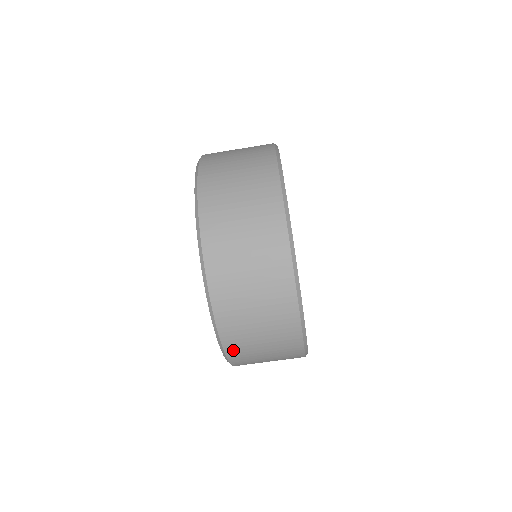
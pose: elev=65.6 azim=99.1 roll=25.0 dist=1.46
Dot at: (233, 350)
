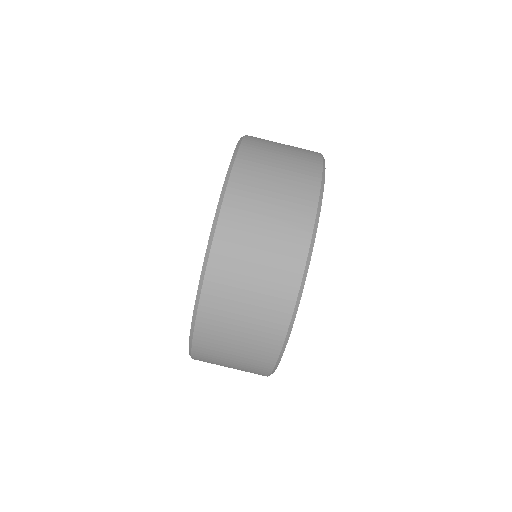
Dot at: occluded
